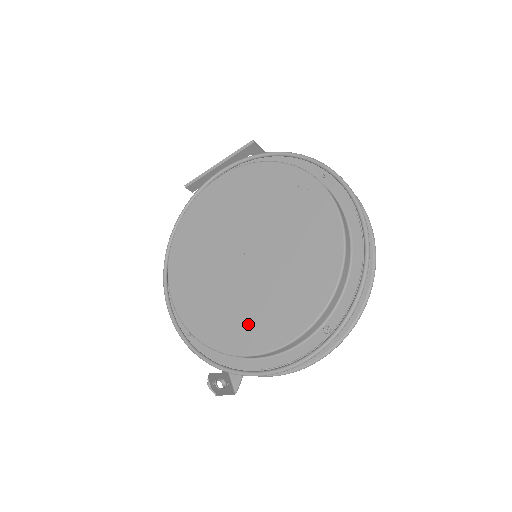
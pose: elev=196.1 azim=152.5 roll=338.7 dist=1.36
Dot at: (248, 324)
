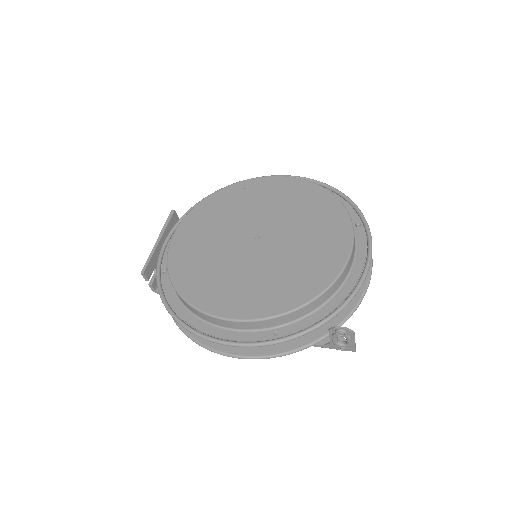
Dot at: (315, 261)
